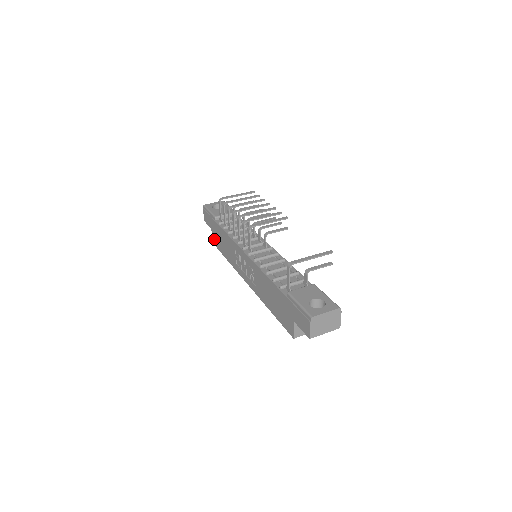
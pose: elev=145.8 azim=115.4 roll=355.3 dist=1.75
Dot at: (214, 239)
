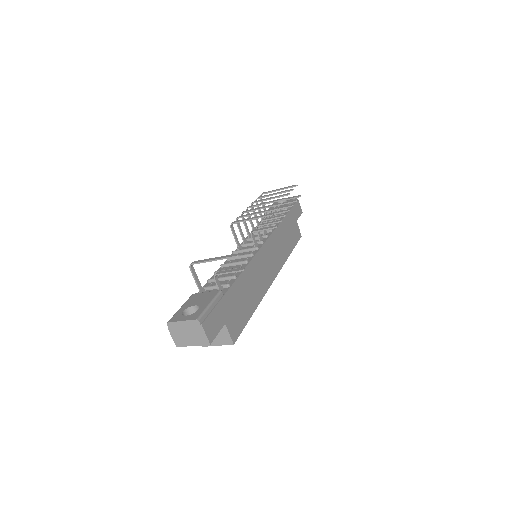
Dot at: occluded
